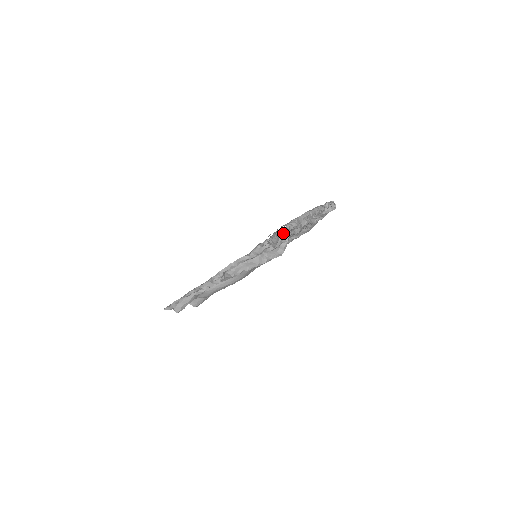
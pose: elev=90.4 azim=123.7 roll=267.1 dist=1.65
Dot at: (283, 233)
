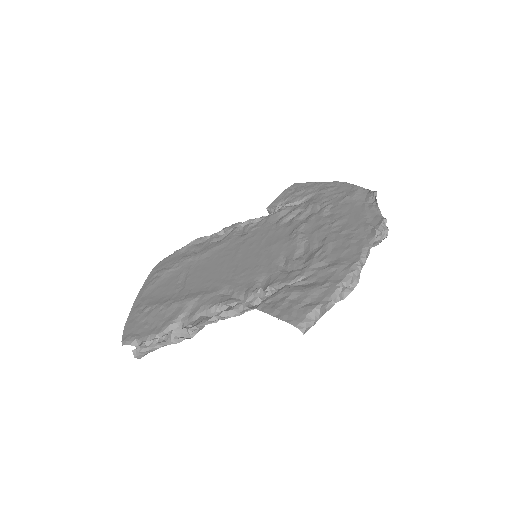
Dot at: (297, 283)
